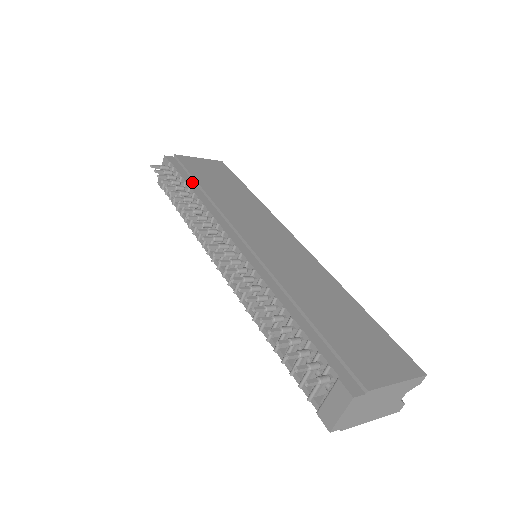
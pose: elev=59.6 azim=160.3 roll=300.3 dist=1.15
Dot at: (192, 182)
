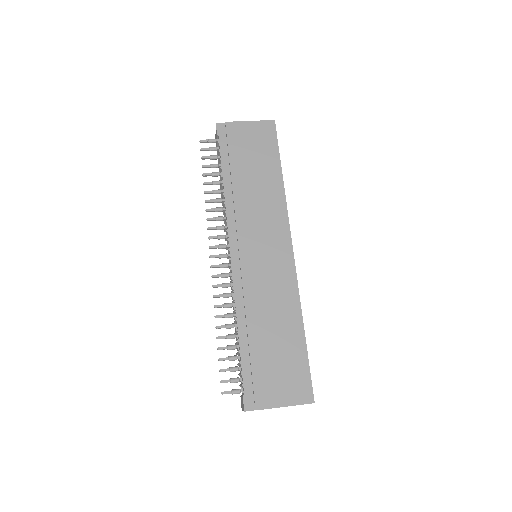
Dot at: (227, 168)
